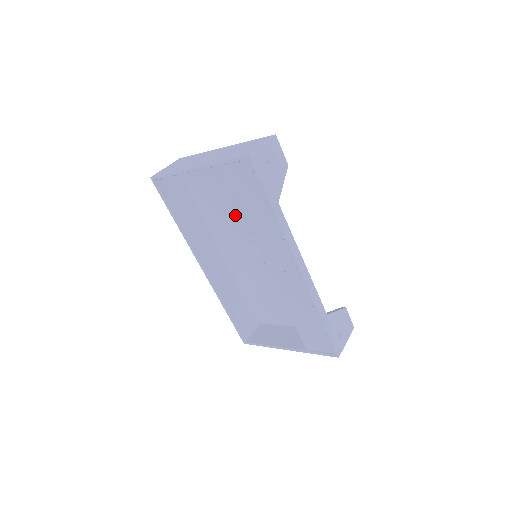
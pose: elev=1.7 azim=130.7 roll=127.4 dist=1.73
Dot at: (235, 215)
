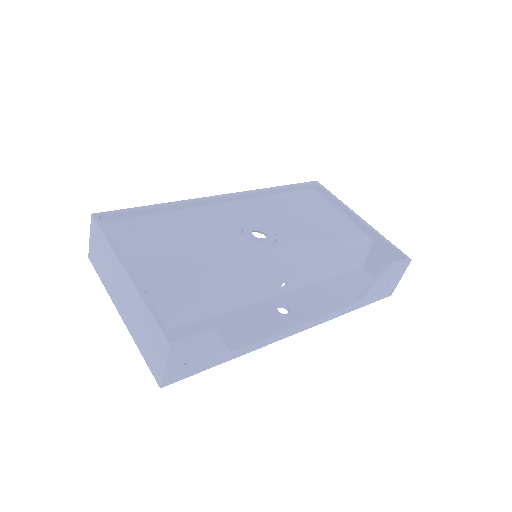
Dot at: (204, 244)
